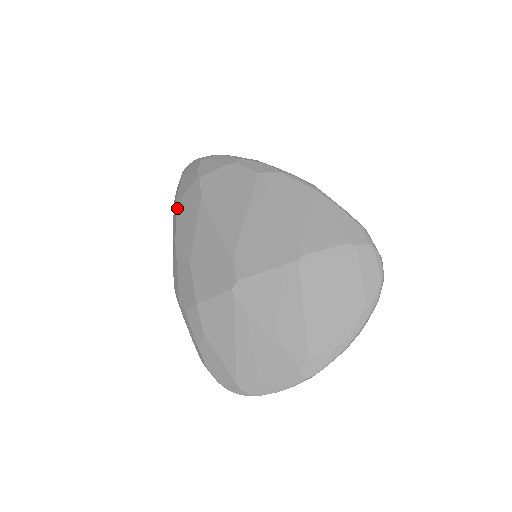
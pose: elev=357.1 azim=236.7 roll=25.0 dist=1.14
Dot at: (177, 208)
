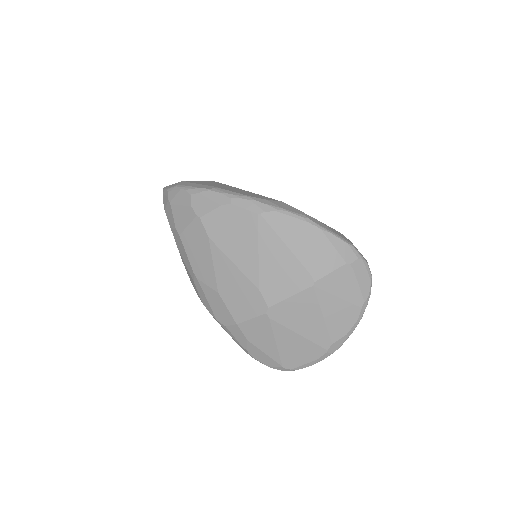
Dot at: (182, 241)
